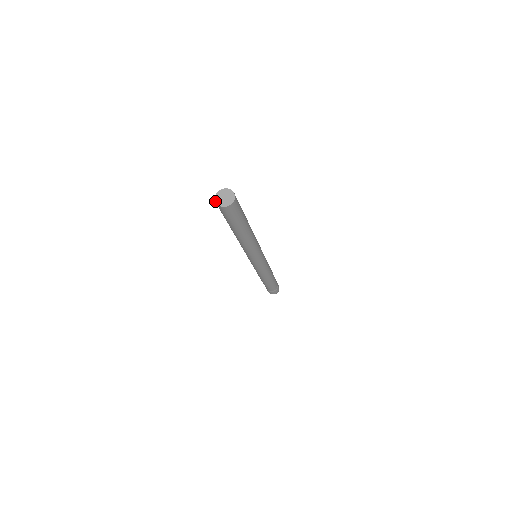
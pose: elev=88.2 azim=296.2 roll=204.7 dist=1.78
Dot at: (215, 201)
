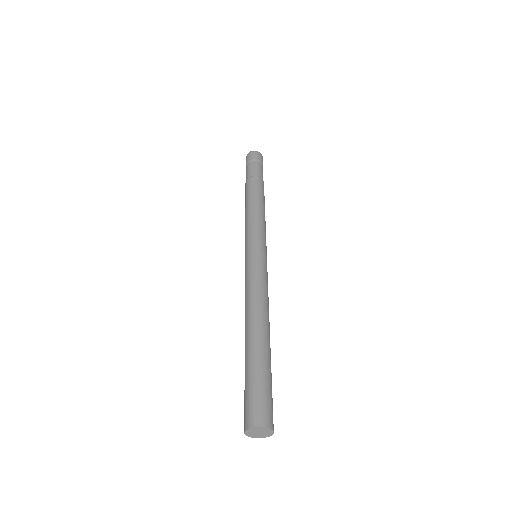
Dot at: (245, 432)
